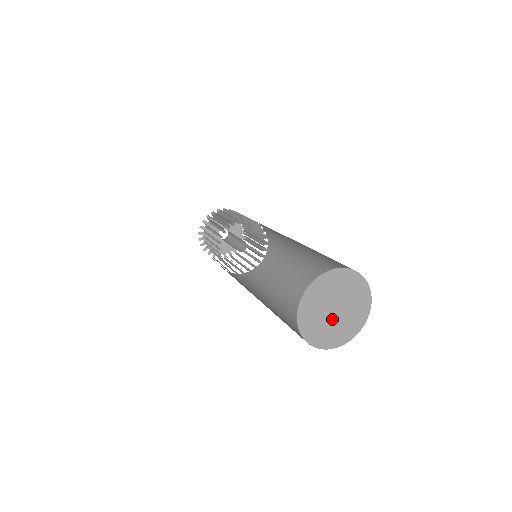
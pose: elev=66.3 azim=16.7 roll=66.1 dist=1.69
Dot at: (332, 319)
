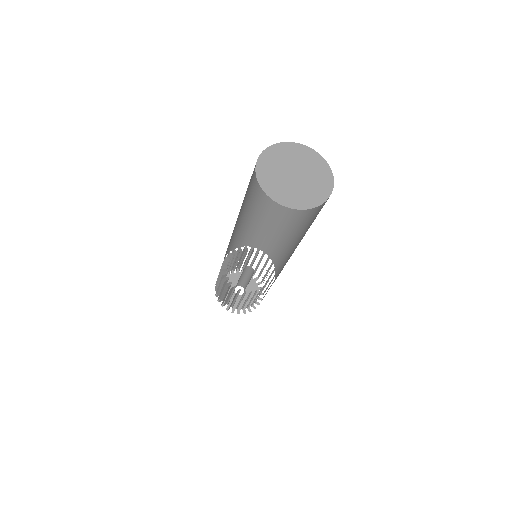
Dot at: (290, 180)
